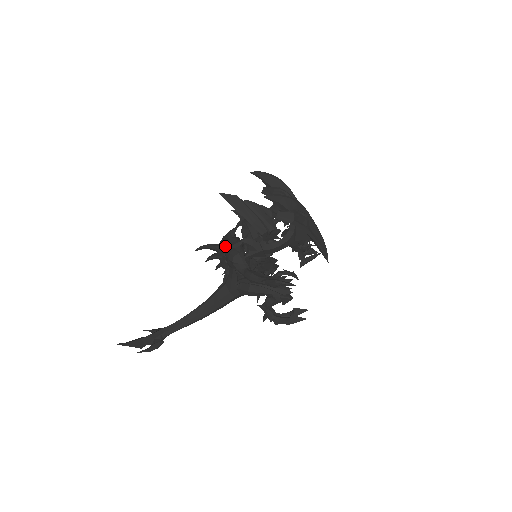
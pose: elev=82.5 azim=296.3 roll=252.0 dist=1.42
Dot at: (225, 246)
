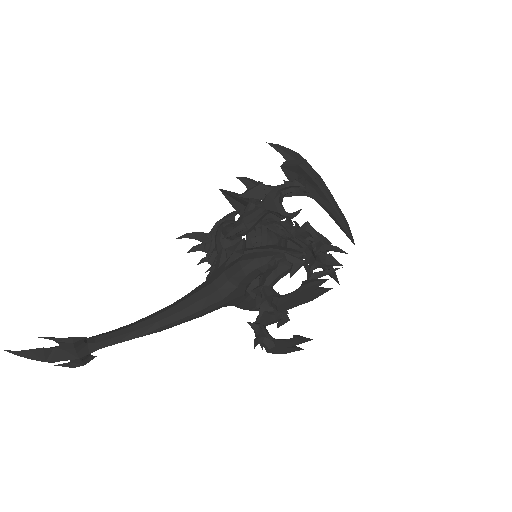
Dot at: (217, 223)
